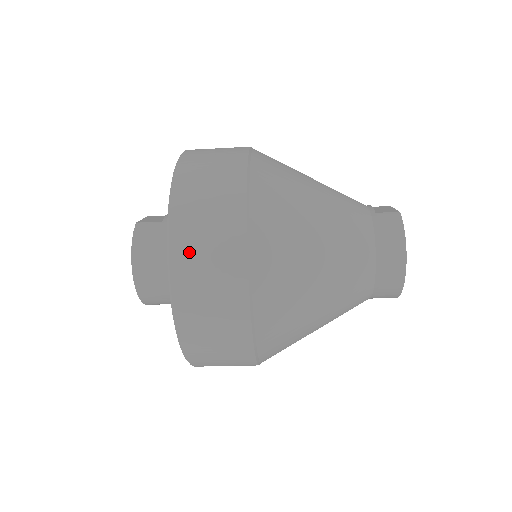
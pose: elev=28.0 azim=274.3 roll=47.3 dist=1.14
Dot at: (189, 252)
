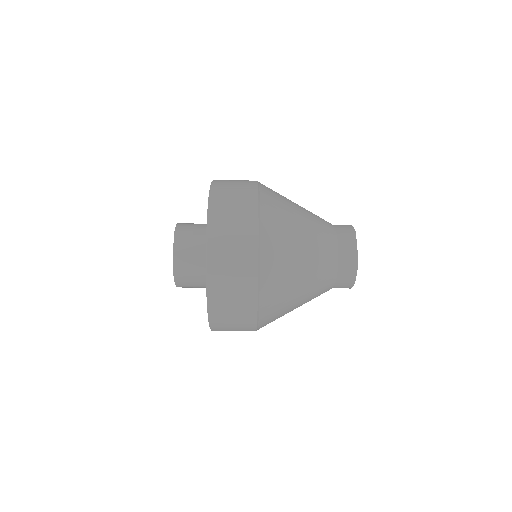
Dot at: (222, 320)
